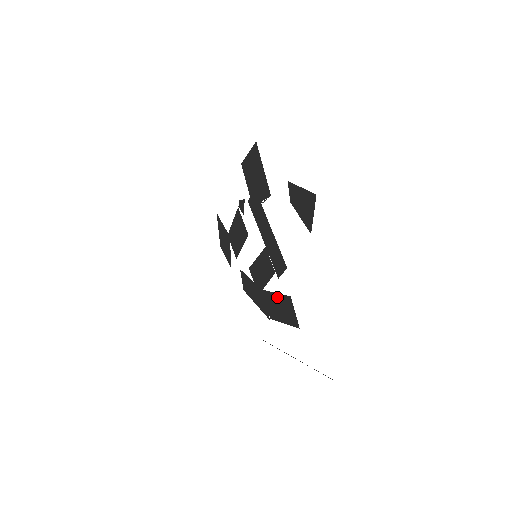
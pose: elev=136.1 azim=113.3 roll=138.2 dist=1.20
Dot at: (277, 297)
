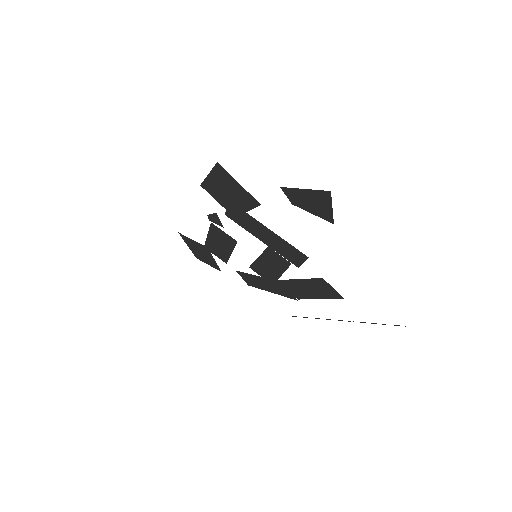
Dot at: (302, 282)
